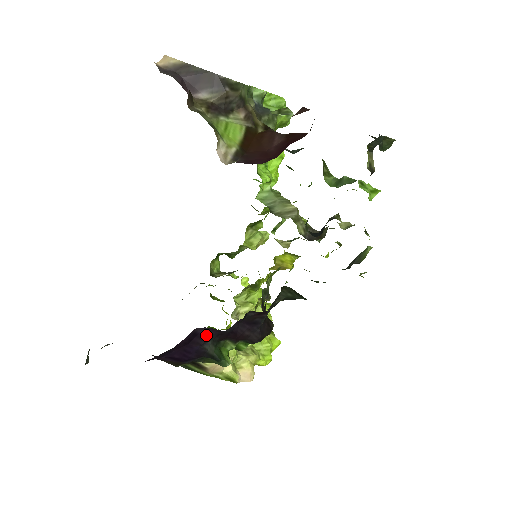
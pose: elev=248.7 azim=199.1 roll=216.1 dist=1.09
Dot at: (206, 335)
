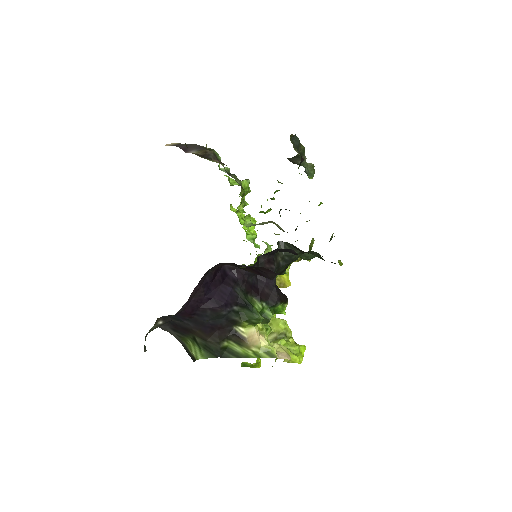
Dot at: (234, 278)
